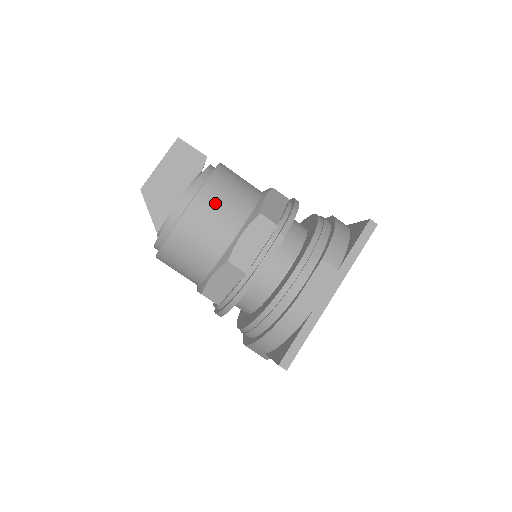
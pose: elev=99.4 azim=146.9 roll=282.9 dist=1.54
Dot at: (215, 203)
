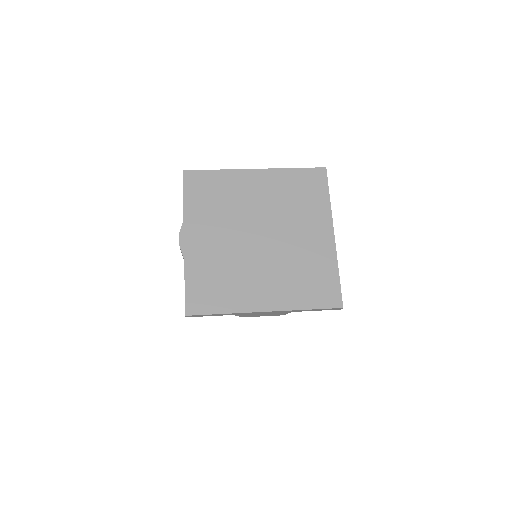
Dot at: occluded
